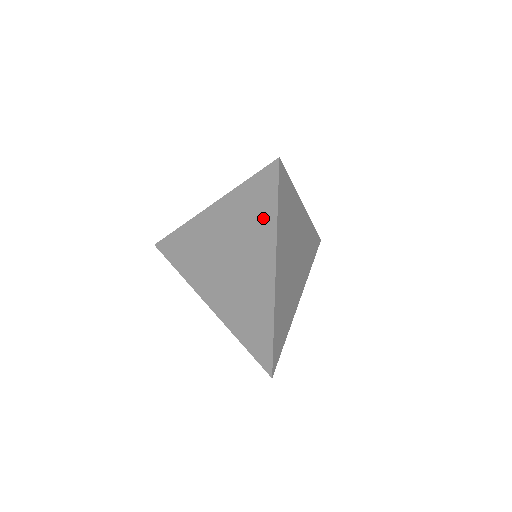
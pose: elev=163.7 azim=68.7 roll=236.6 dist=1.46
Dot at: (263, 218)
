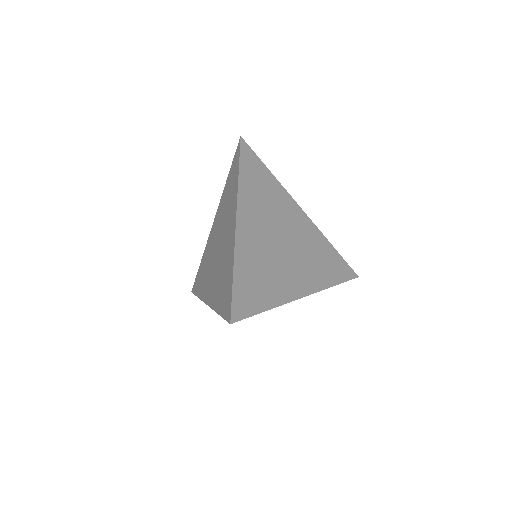
Dot at: (233, 186)
